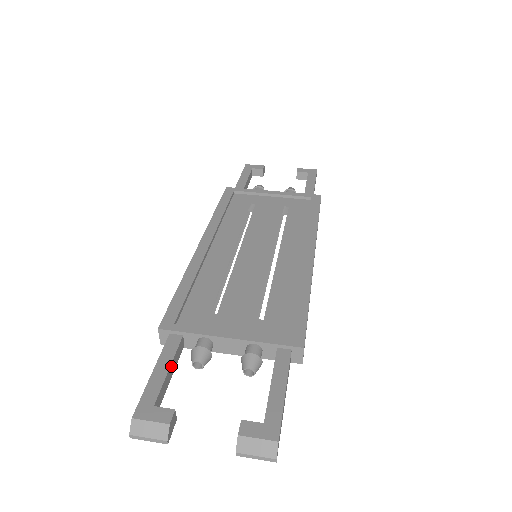
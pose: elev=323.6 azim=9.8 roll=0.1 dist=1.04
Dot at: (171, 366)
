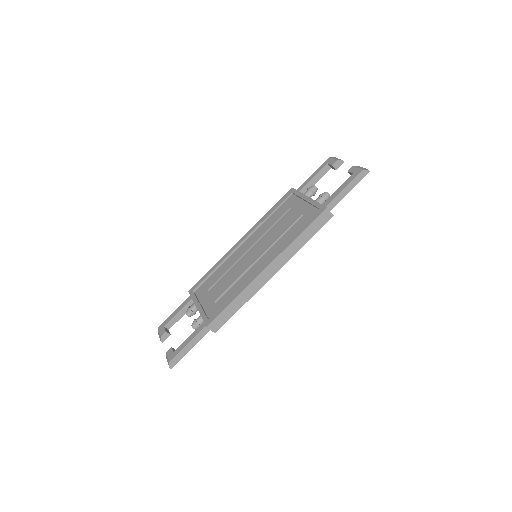
Dot at: (181, 311)
